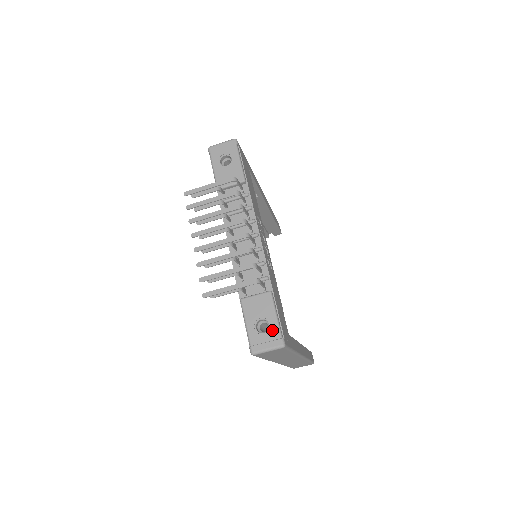
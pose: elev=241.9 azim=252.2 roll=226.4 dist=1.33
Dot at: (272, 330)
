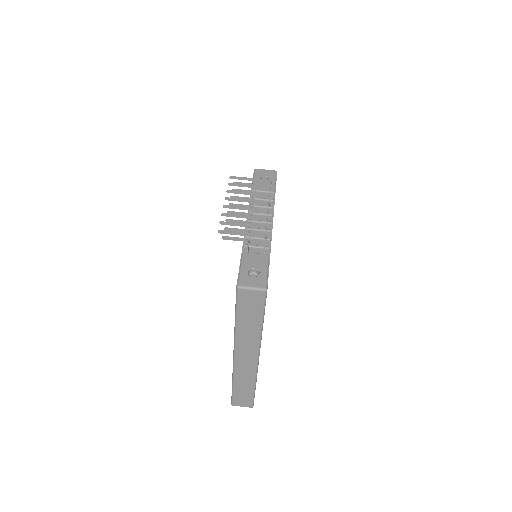
Dot at: (261, 277)
